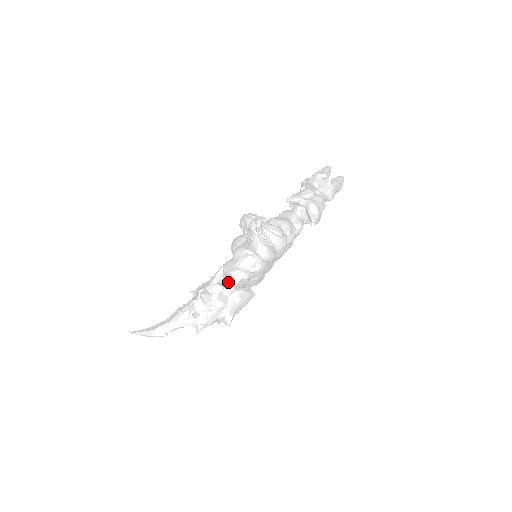
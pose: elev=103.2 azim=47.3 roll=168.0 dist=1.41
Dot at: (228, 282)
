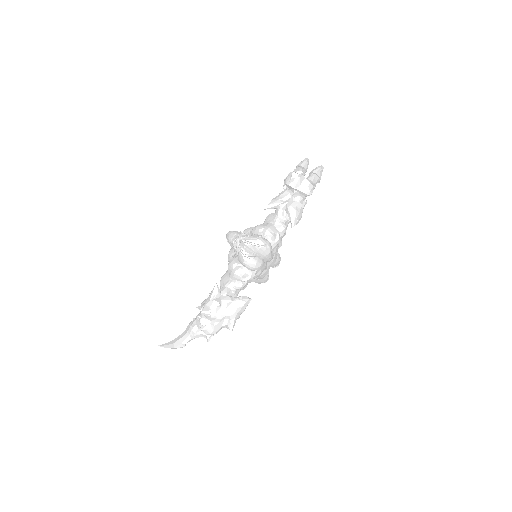
Dot at: (224, 295)
